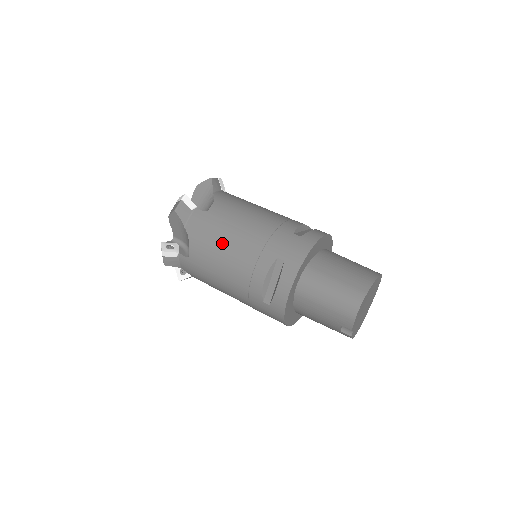
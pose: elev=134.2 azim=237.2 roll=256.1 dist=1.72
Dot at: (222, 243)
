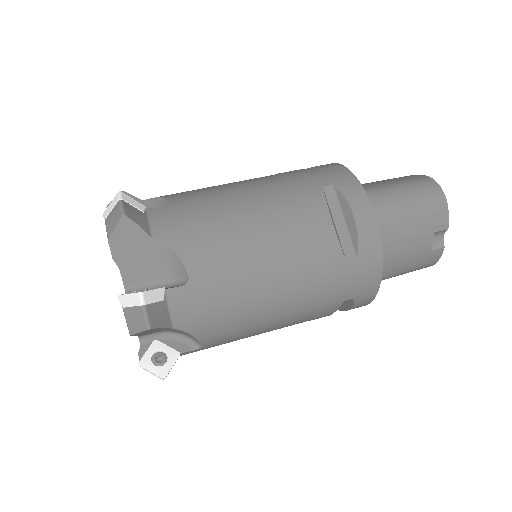
Dot at: (234, 218)
